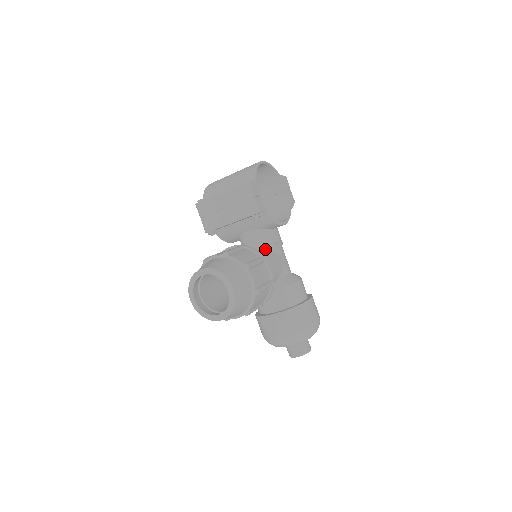
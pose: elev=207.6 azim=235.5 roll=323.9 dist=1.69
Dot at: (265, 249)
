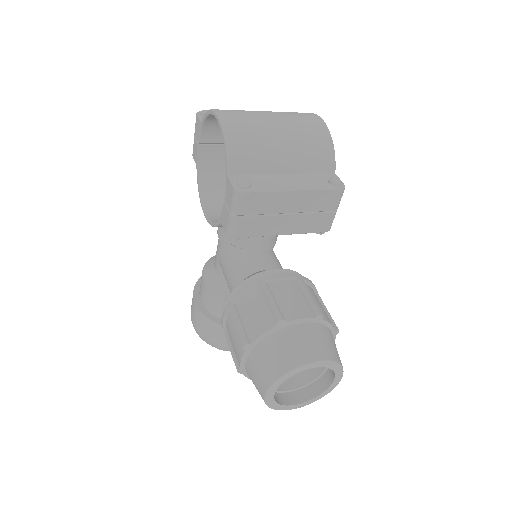
Dot at: (271, 248)
